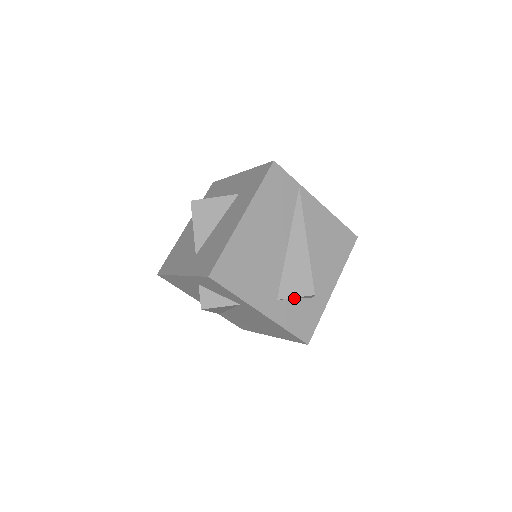
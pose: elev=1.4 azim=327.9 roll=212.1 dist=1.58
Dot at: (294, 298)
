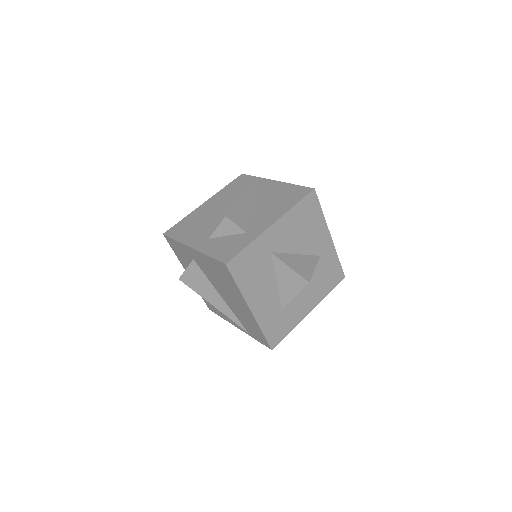
Dot at: (224, 234)
